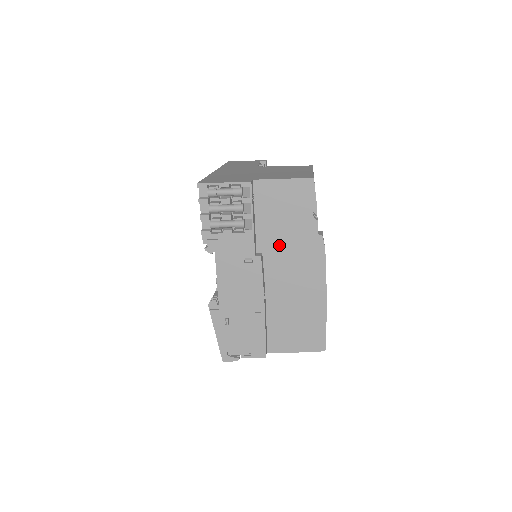
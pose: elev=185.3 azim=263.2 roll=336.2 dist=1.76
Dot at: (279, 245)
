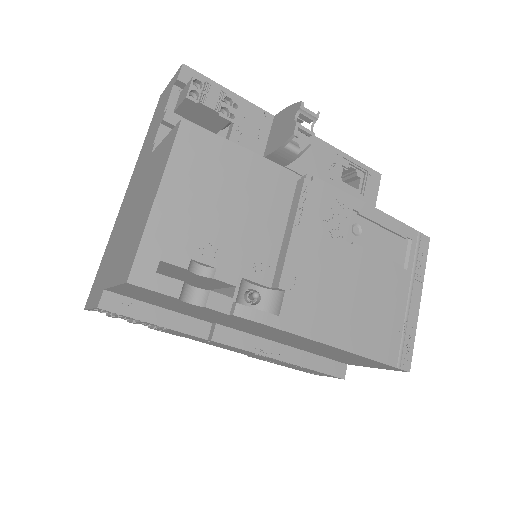
Dot at: (216, 320)
